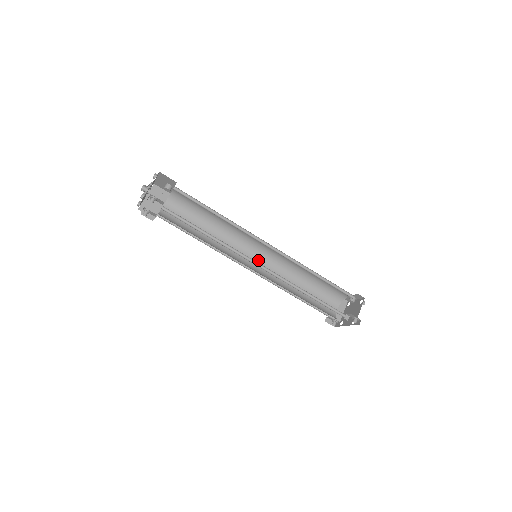
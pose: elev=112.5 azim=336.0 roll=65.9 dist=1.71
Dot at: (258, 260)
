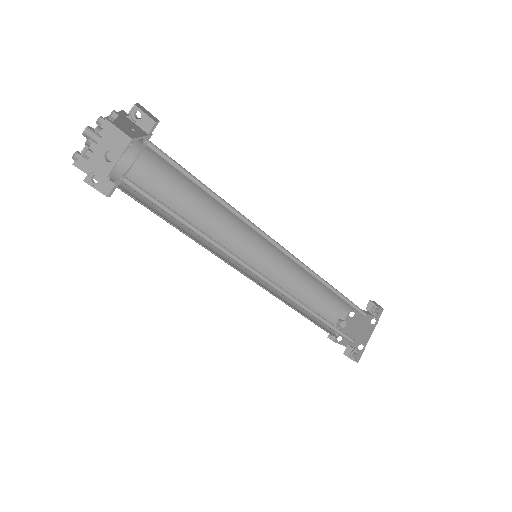
Dot at: occluded
